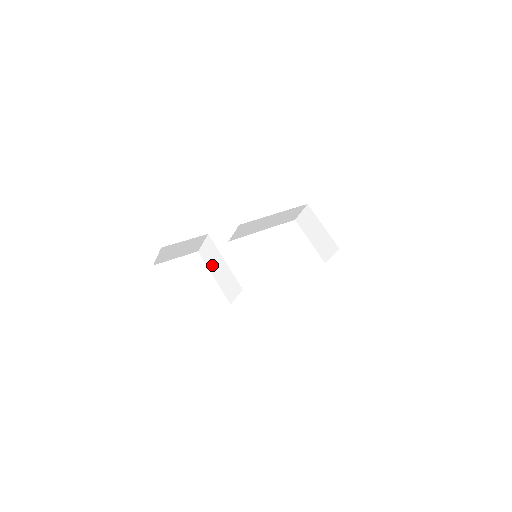
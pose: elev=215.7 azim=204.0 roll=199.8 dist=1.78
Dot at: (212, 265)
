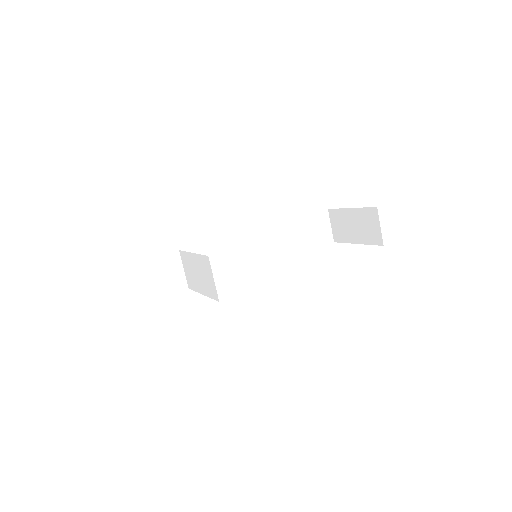
Dot at: (195, 281)
